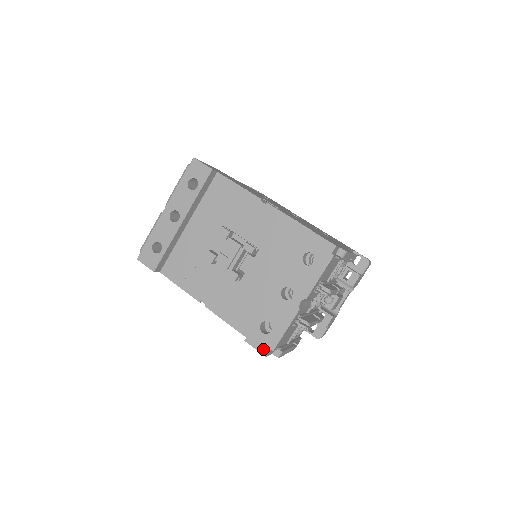
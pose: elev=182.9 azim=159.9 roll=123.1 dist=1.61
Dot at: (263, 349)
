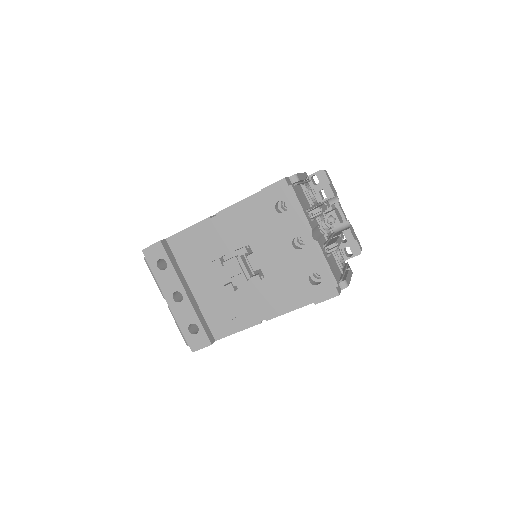
Dot at: (331, 293)
